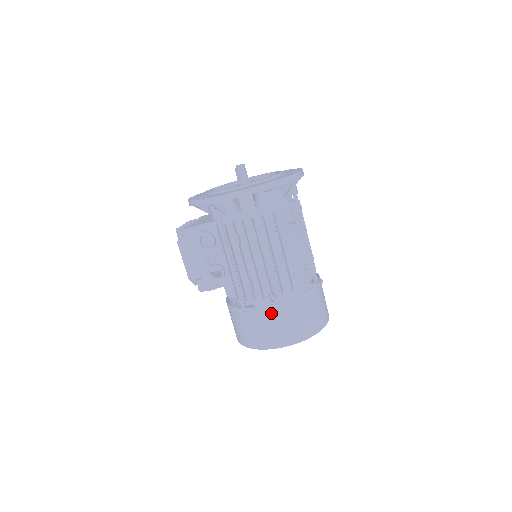
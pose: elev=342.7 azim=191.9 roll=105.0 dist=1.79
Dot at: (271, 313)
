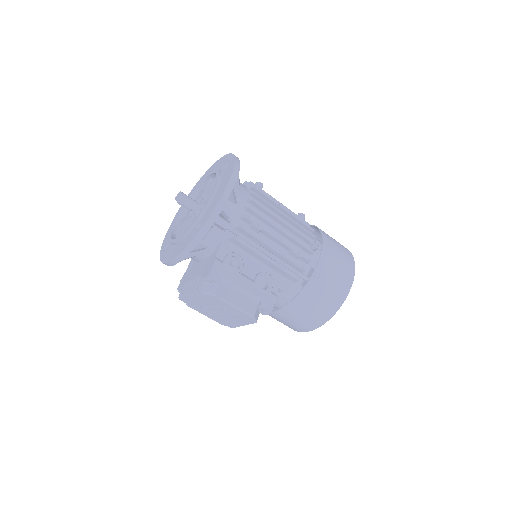
Dot at: (328, 254)
